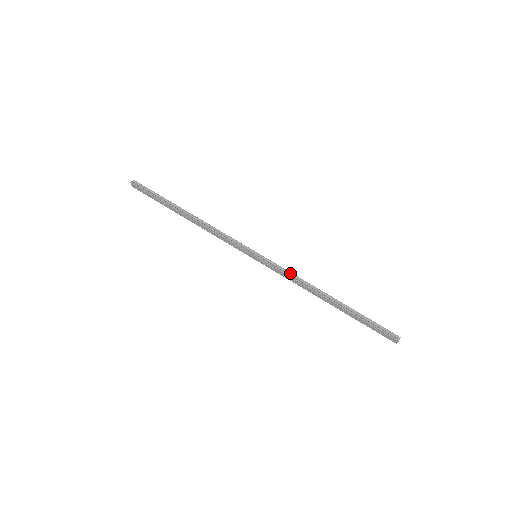
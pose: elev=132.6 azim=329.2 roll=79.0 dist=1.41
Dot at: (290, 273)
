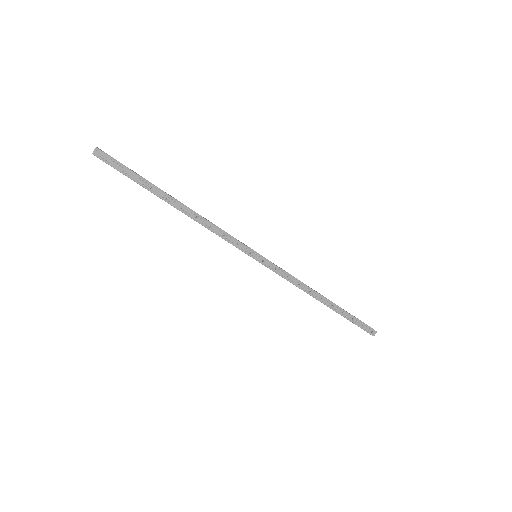
Dot at: (289, 274)
